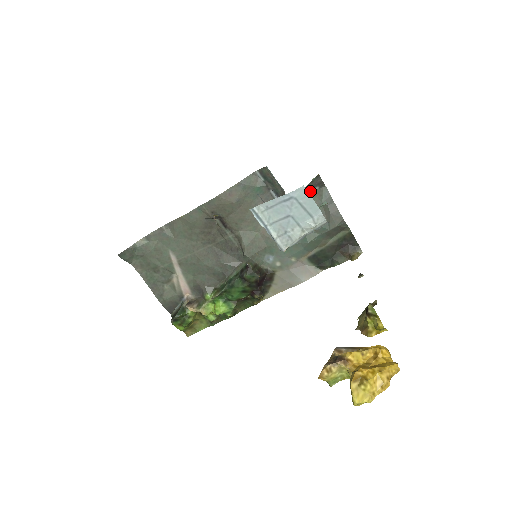
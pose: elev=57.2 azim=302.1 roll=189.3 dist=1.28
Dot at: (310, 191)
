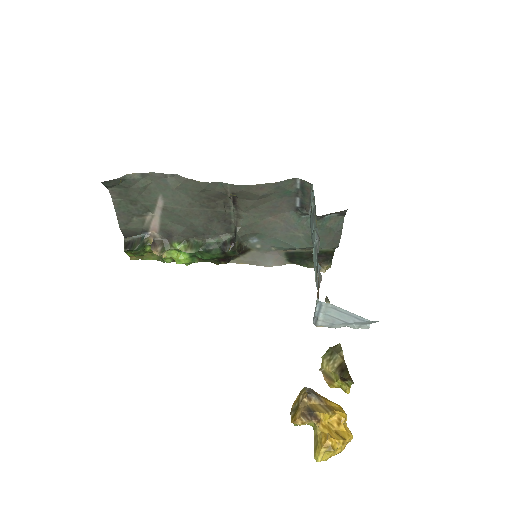
Dot at: (330, 214)
